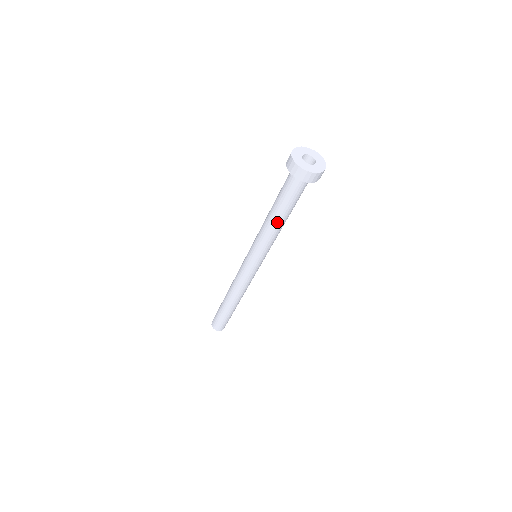
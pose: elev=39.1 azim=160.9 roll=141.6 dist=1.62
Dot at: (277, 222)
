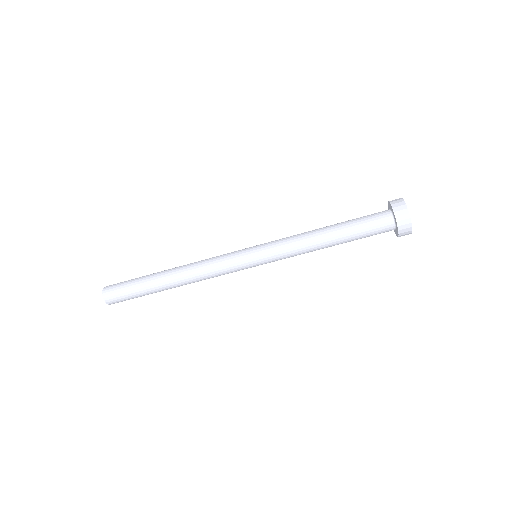
Dot at: (327, 244)
